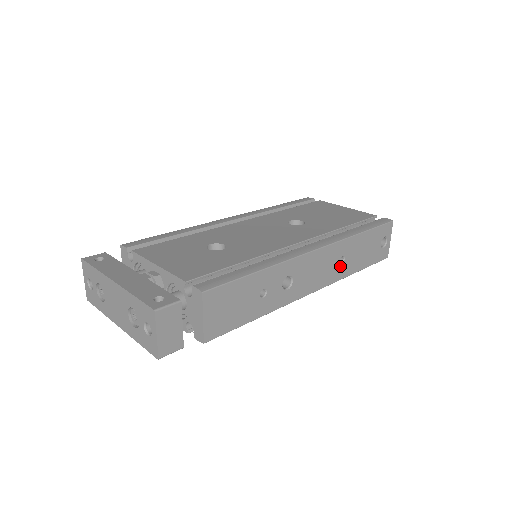
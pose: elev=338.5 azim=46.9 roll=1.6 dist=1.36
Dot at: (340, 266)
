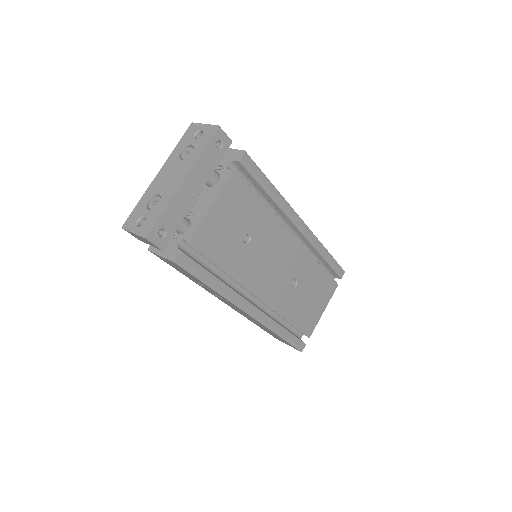
Dot at: occluded
